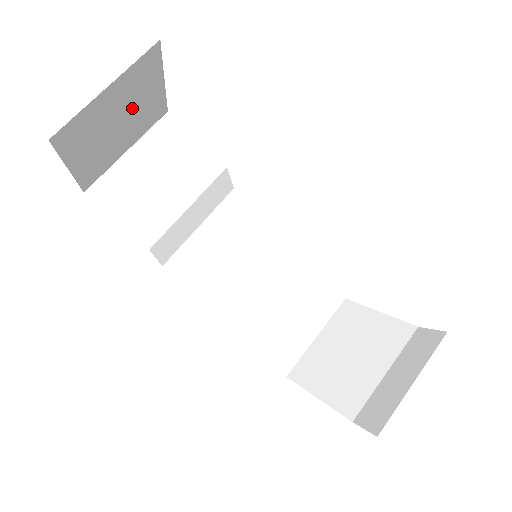
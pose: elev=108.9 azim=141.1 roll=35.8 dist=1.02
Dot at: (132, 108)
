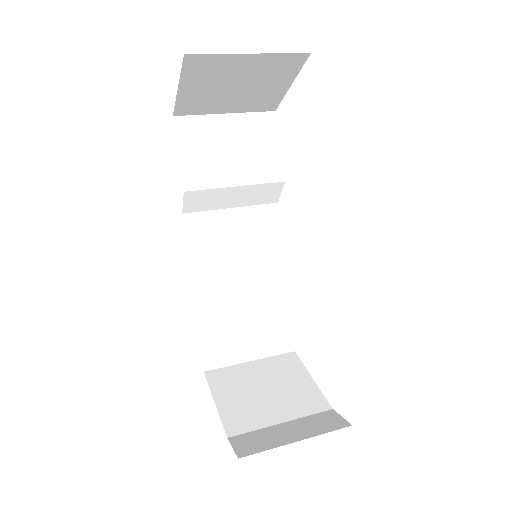
Dot at: (254, 85)
